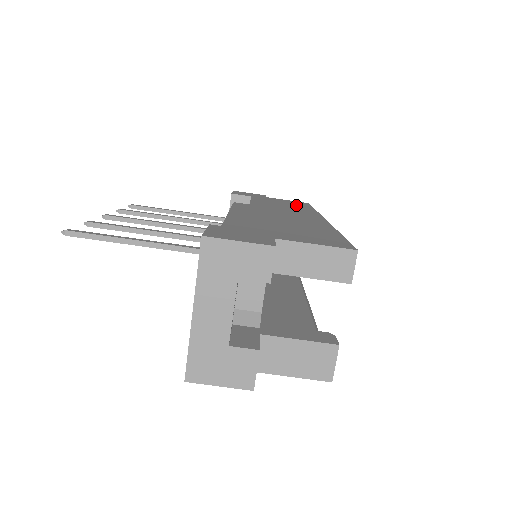
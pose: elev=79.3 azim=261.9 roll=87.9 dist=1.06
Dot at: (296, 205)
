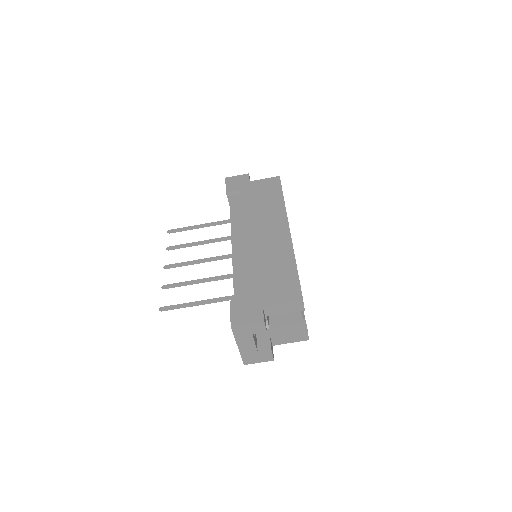
Dot at: (271, 195)
